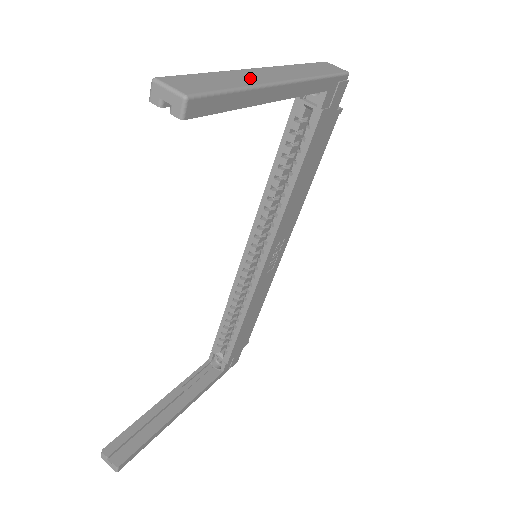
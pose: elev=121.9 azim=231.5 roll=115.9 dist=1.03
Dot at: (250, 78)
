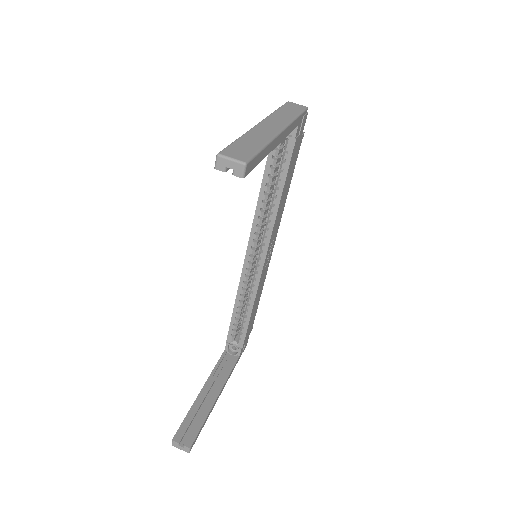
Dot at: (263, 135)
